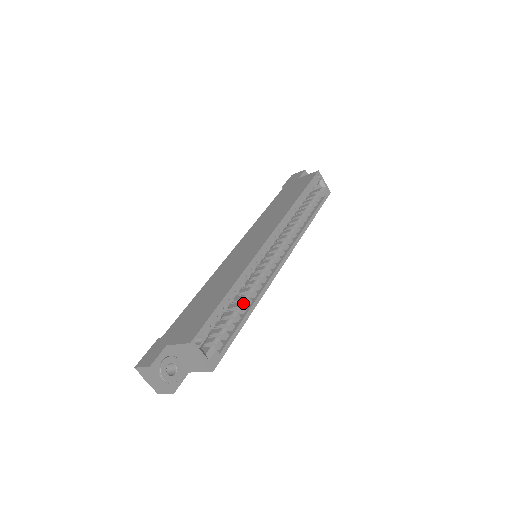
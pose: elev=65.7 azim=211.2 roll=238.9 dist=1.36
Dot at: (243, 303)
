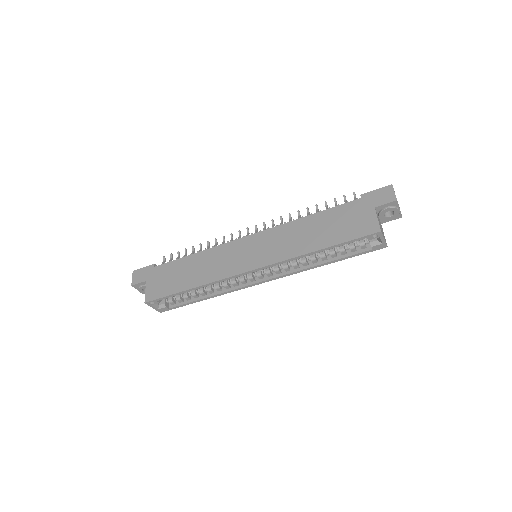
Dot at: (207, 290)
